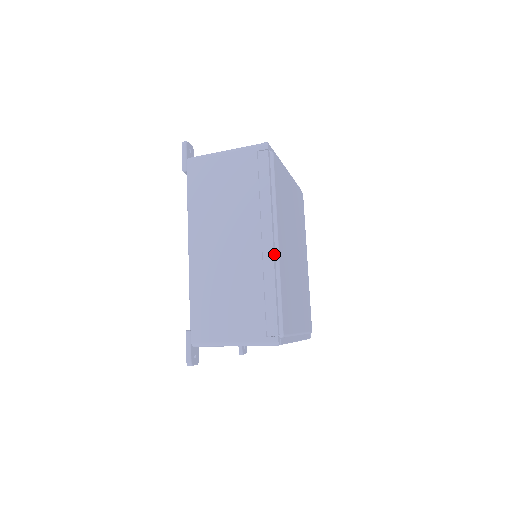
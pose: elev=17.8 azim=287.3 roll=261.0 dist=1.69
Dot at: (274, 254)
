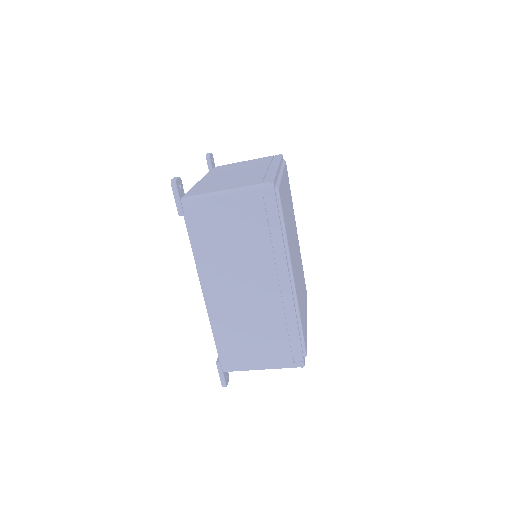
Dot at: (292, 294)
